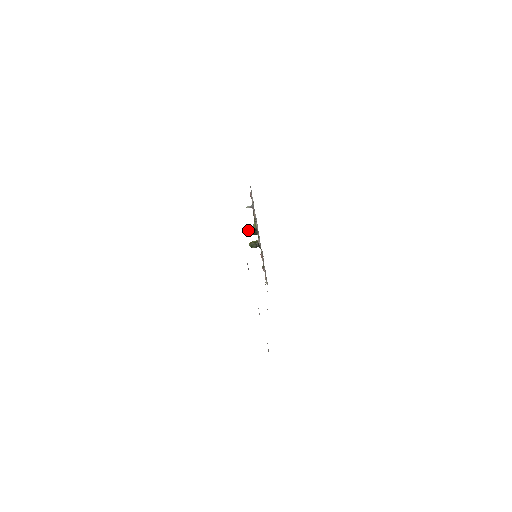
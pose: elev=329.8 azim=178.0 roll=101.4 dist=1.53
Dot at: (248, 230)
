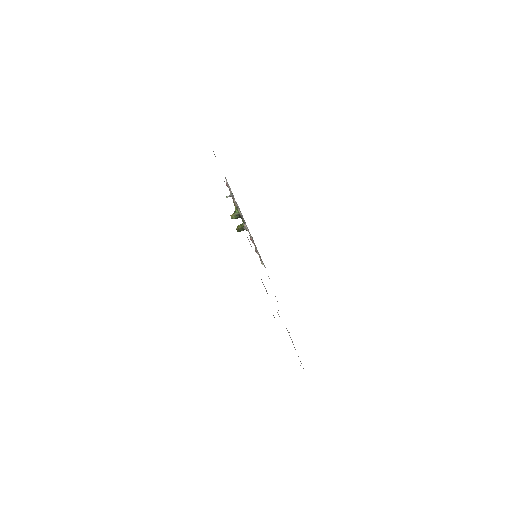
Dot at: occluded
